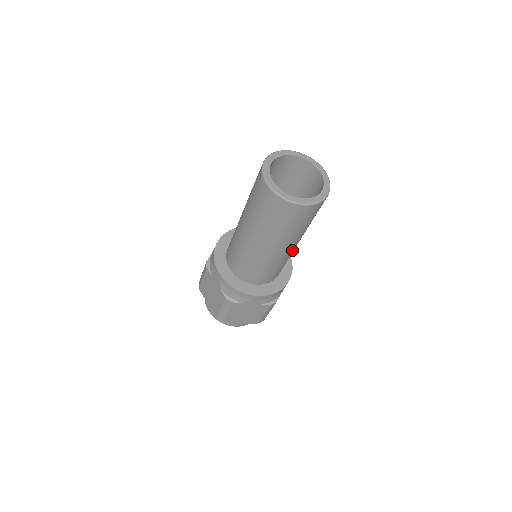
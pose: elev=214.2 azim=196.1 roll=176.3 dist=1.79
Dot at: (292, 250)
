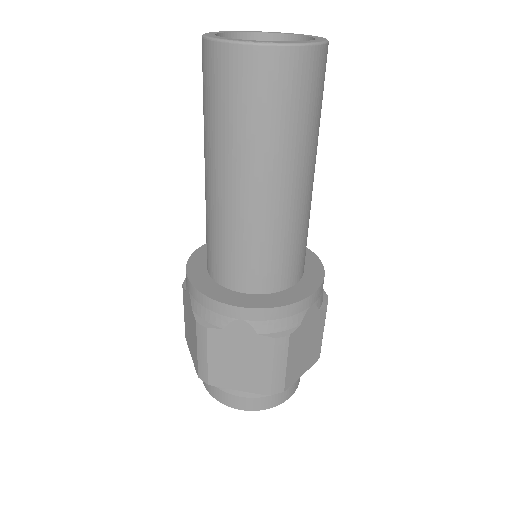
Dot at: occluded
